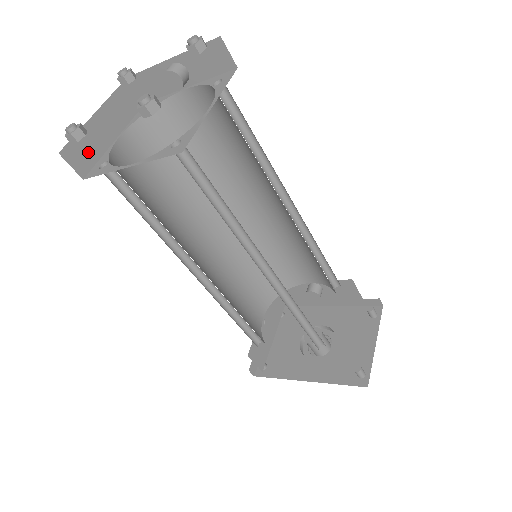
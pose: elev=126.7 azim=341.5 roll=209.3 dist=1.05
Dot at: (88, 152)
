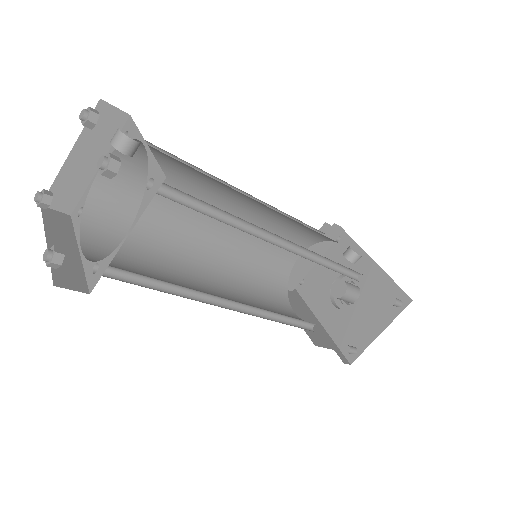
Dot at: (70, 192)
